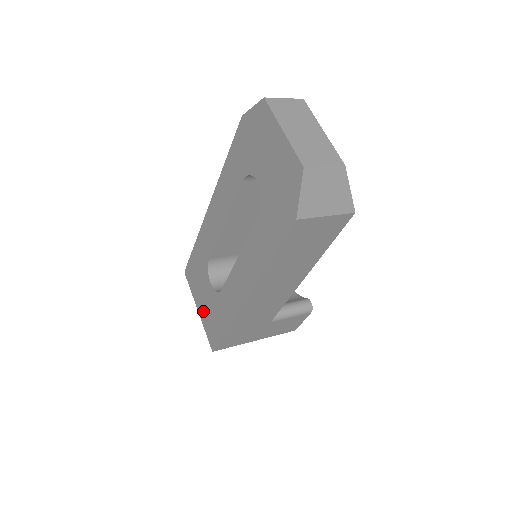
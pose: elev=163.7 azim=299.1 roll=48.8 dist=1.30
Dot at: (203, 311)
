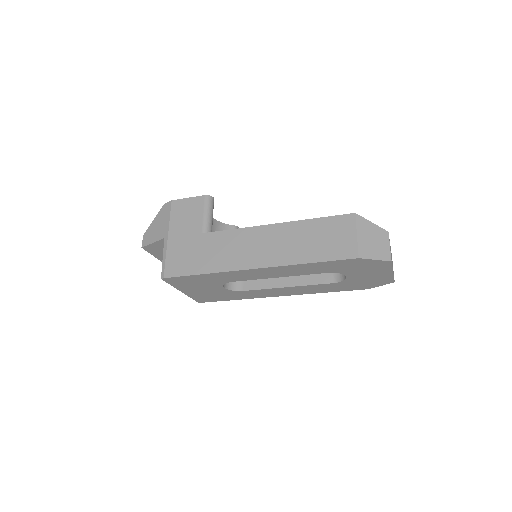
Dot at: (195, 293)
